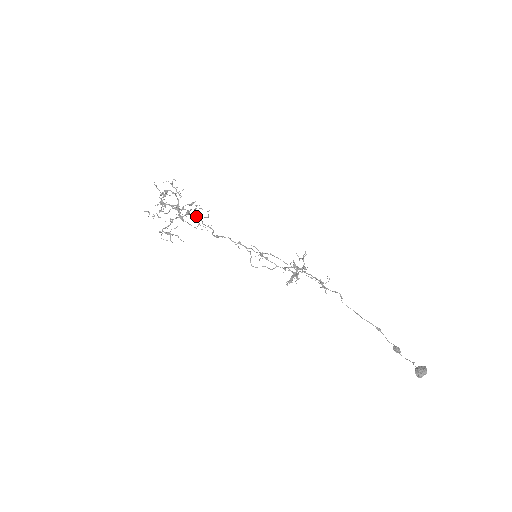
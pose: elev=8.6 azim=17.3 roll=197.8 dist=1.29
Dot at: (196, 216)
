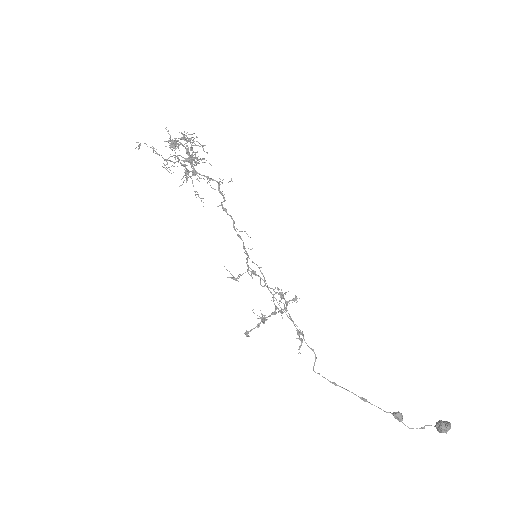
Dot at: (208, 178)
